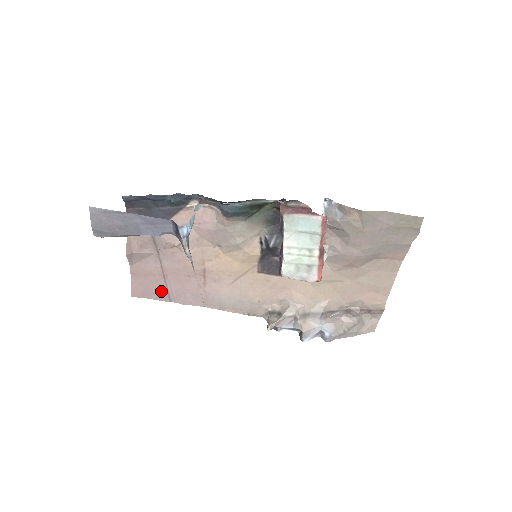
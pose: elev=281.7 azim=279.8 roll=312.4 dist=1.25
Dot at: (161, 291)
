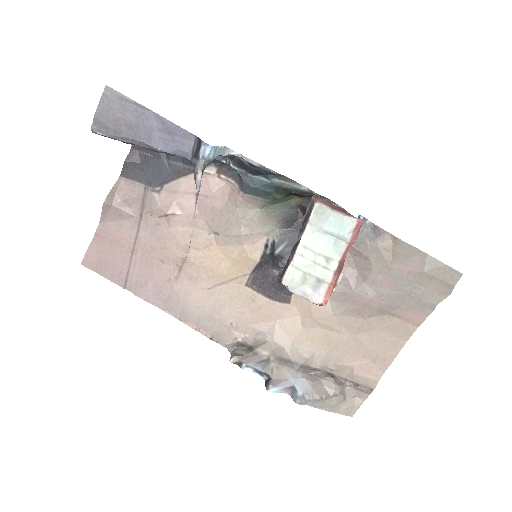
Dot at: (120, 270)
